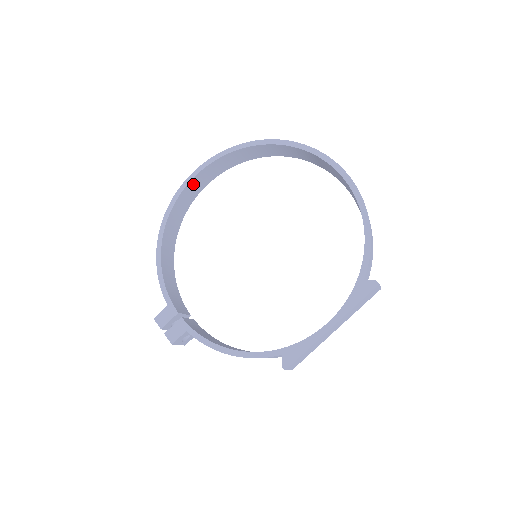
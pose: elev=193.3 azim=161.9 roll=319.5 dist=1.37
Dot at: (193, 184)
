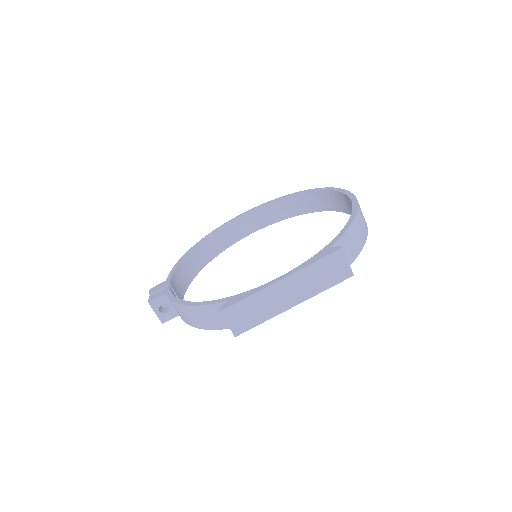
Dot at: (240, 223)
